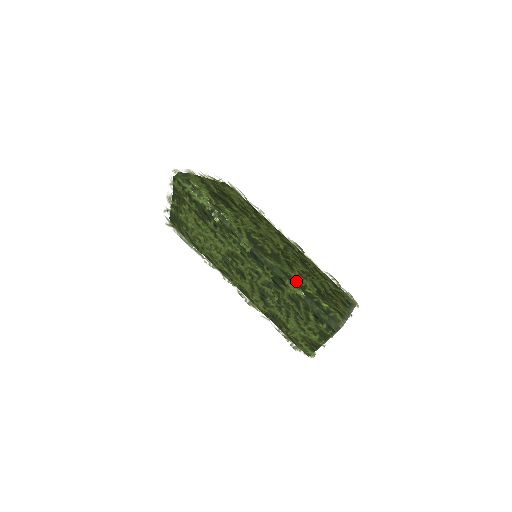
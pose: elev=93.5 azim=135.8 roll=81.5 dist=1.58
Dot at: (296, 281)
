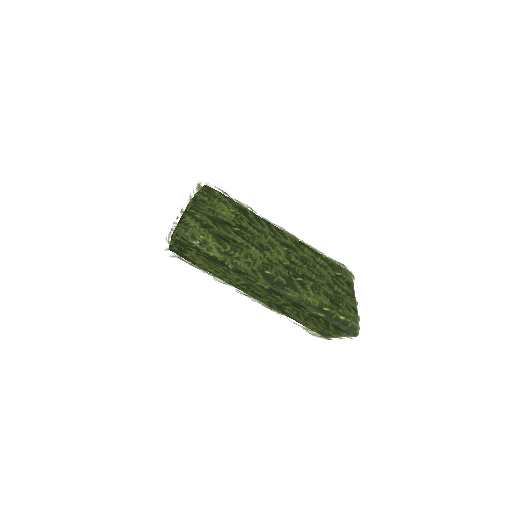
Dot at: (315, 306)
